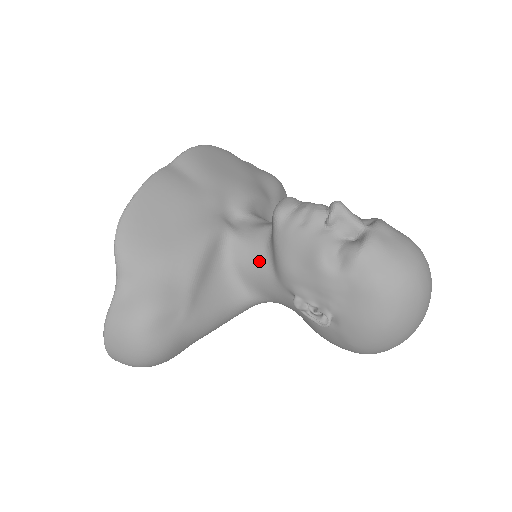
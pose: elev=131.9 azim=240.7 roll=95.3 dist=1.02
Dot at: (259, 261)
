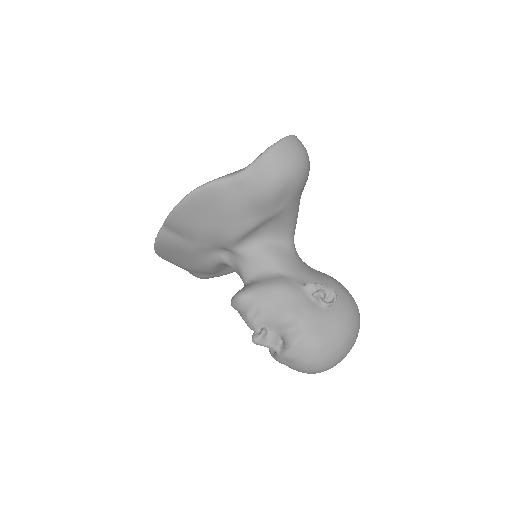
Dot at: occluded
